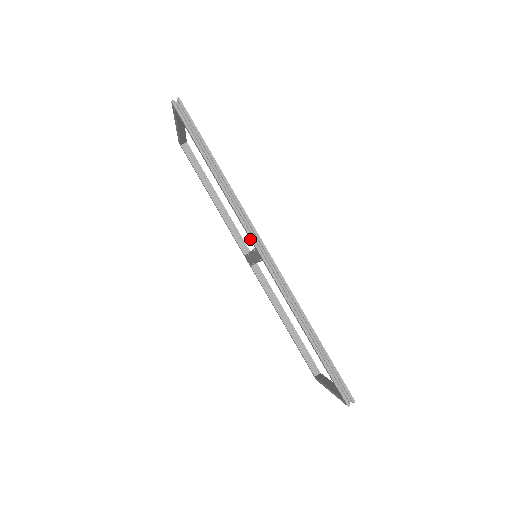
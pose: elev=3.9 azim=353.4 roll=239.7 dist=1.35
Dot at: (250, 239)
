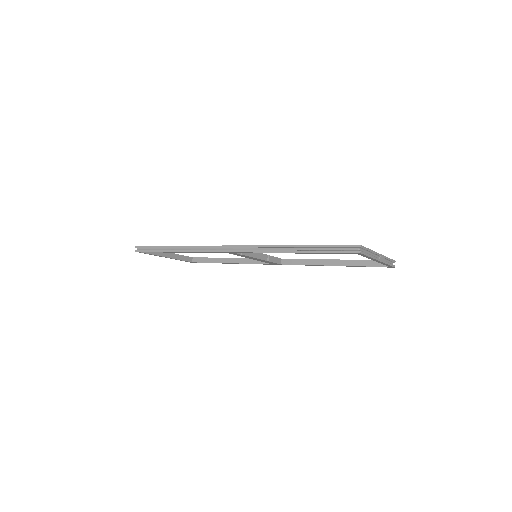
Dot at: occluded
